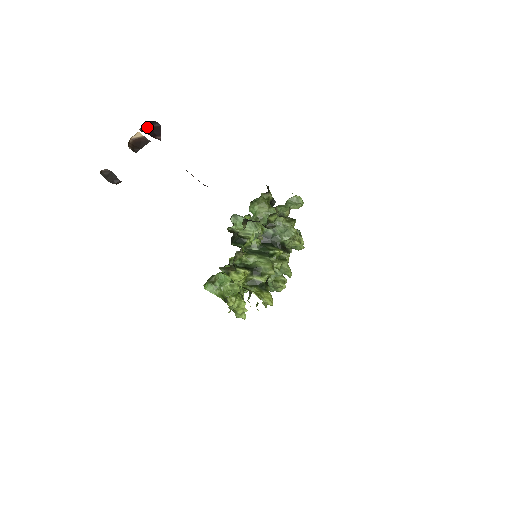
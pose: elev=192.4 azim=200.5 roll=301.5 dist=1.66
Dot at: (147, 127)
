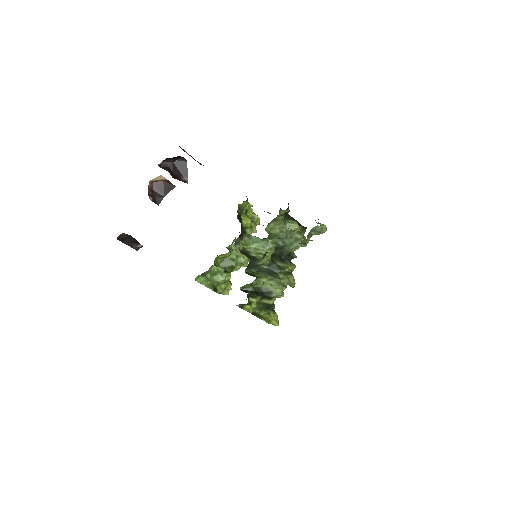
Dot at: (168, 161)
